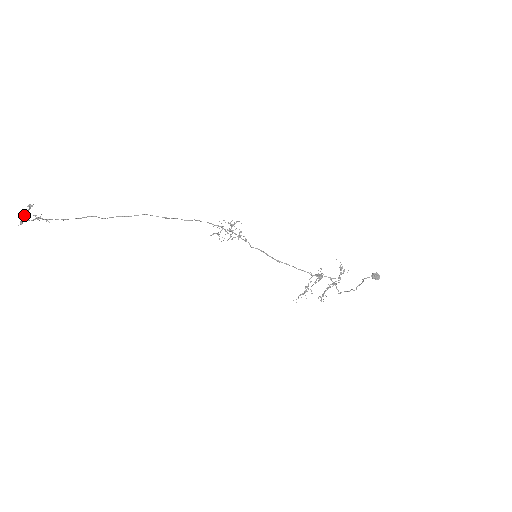
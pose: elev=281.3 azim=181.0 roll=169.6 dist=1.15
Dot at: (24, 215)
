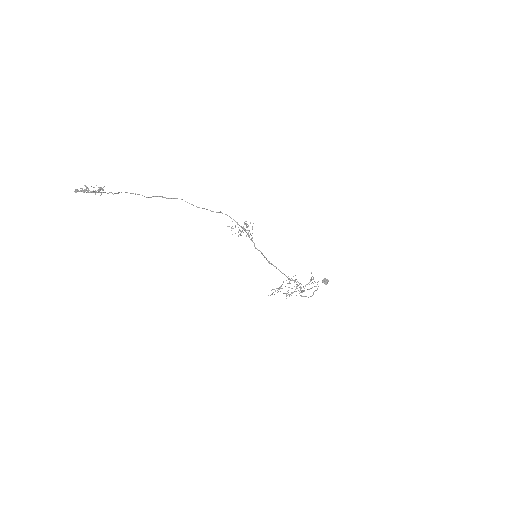
Dot at: (87, 190)
